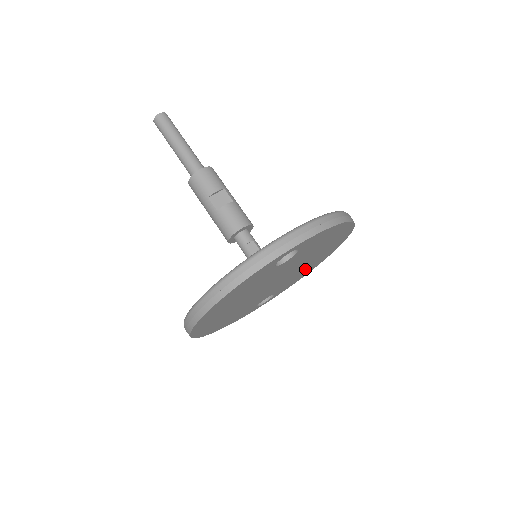
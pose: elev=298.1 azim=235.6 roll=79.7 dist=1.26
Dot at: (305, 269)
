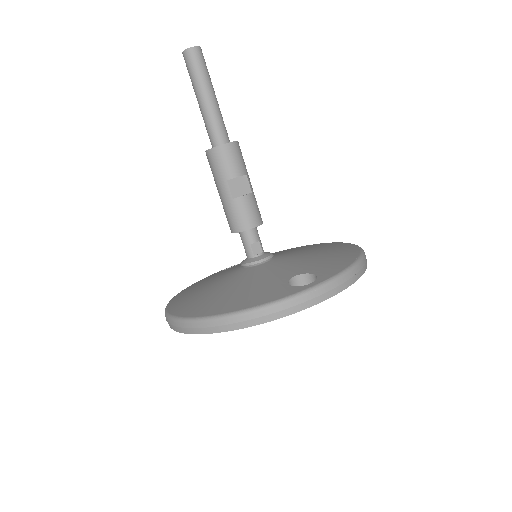
Dot at: occluded
